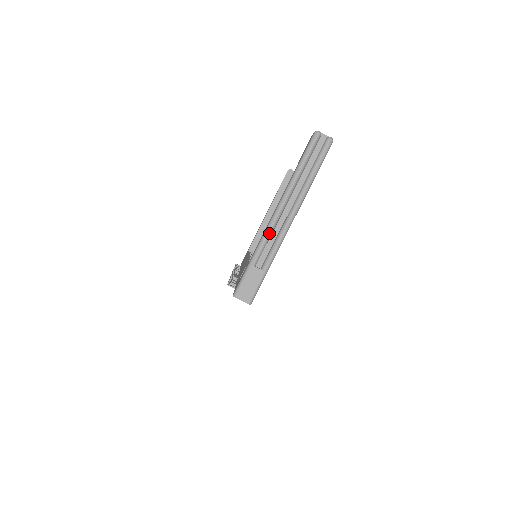
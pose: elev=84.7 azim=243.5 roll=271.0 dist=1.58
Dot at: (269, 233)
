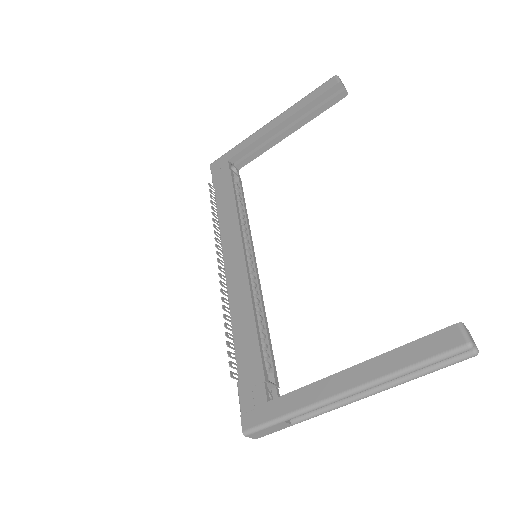
Dot at: occluded
